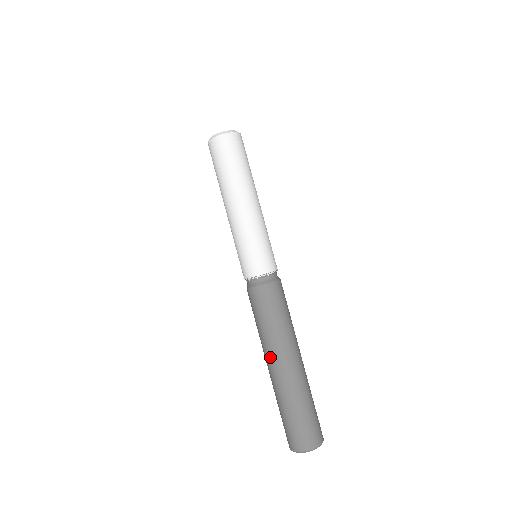
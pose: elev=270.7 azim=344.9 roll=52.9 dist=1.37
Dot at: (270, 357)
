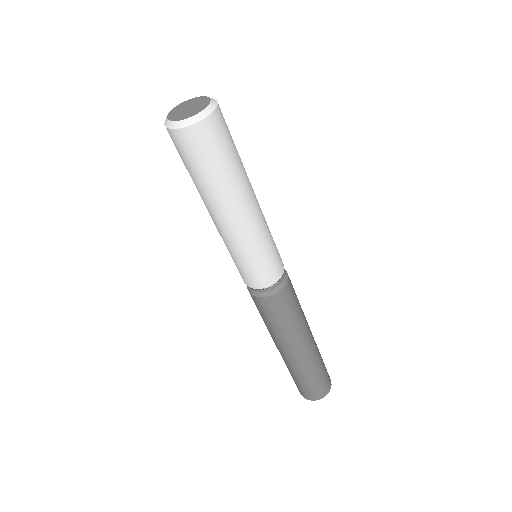
Dot at: (274, 342)
